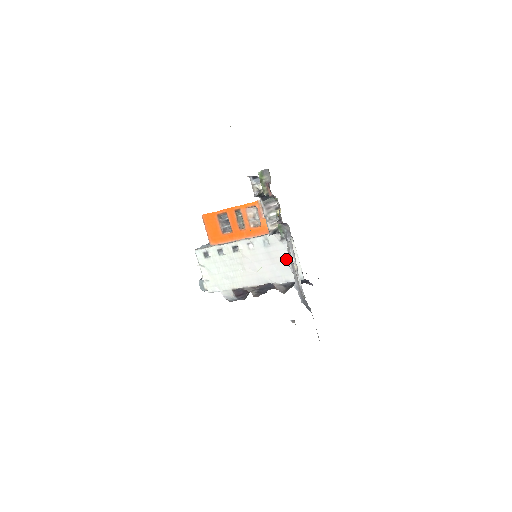
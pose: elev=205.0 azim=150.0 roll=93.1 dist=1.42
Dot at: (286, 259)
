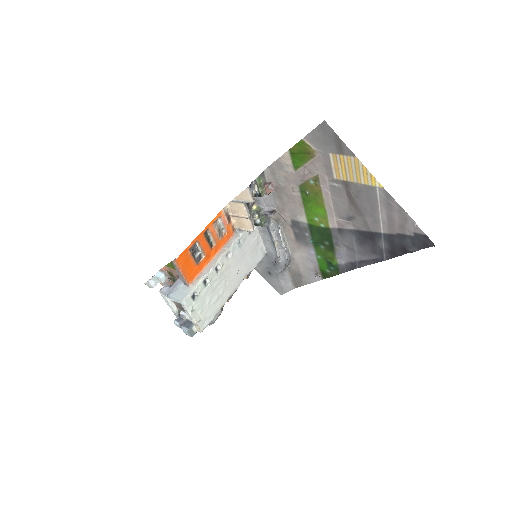
Dot at: (254, 246)
